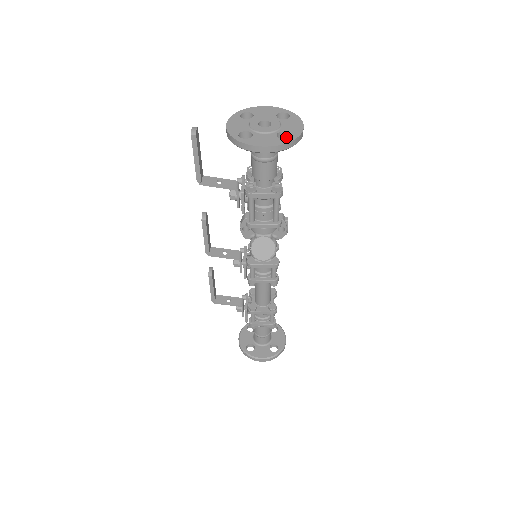
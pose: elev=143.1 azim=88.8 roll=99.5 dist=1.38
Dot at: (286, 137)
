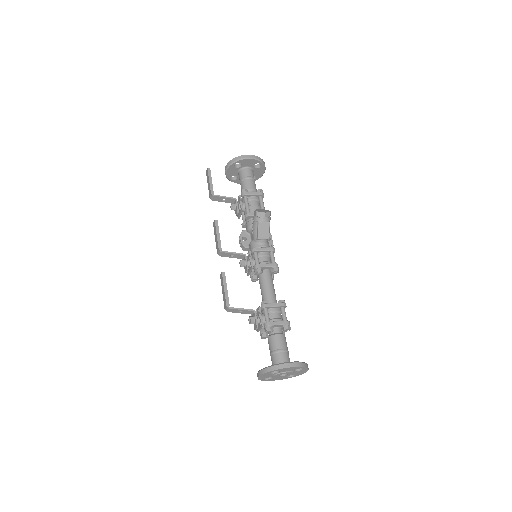
Dot at: (258, 167)
